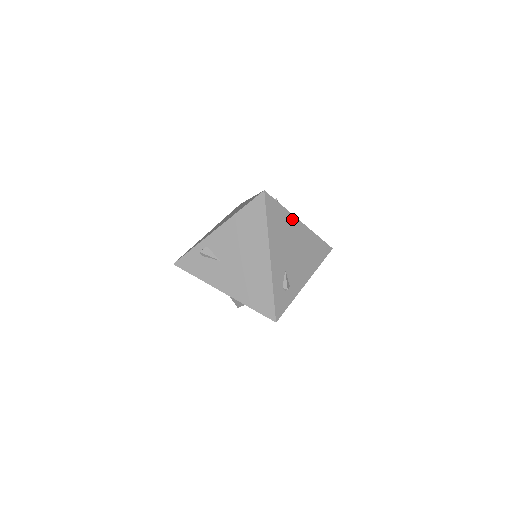
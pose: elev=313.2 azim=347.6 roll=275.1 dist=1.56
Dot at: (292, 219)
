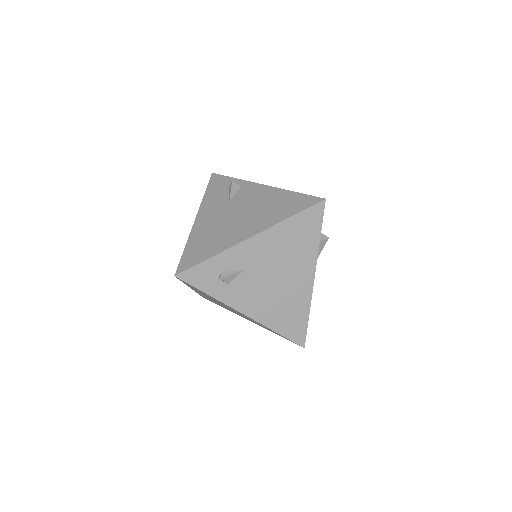
Dot at: (311, 259)
